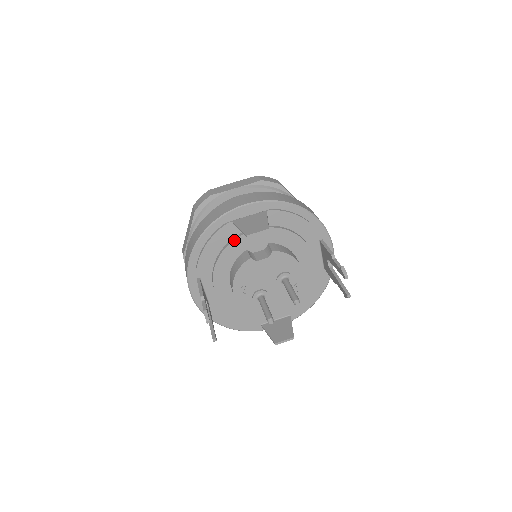
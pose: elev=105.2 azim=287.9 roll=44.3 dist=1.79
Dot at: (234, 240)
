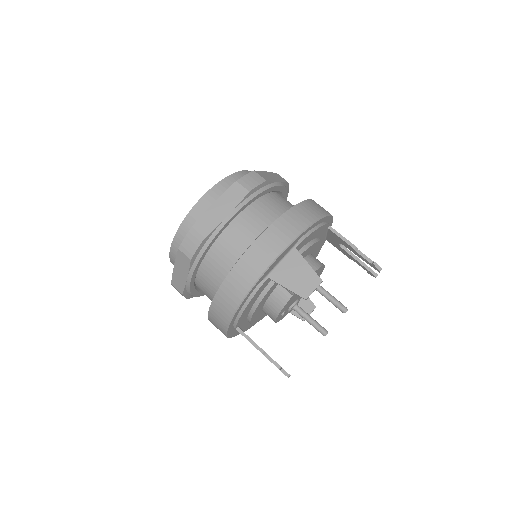
Dot at: (270, 288)
